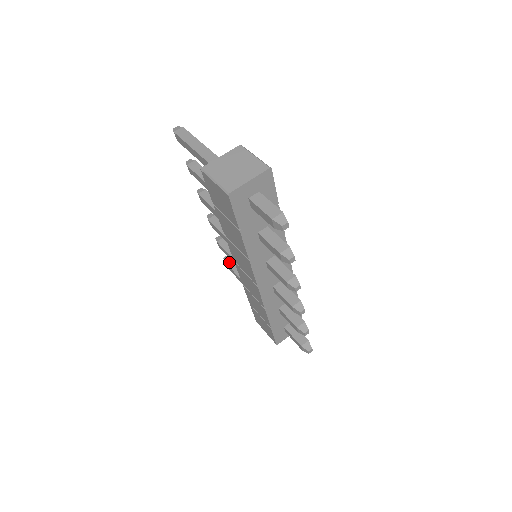
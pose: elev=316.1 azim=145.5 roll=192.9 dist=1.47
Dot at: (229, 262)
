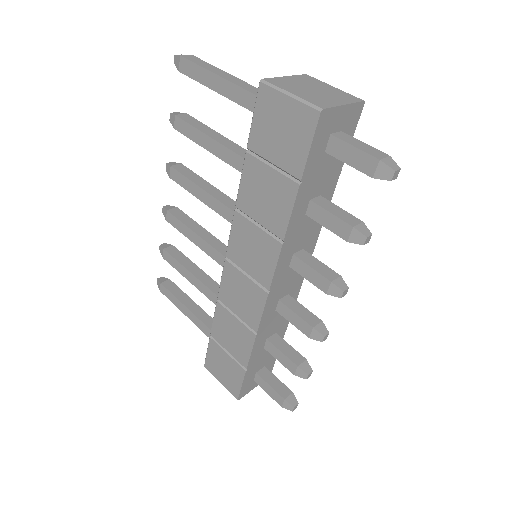
Dot at: (167, 284)
